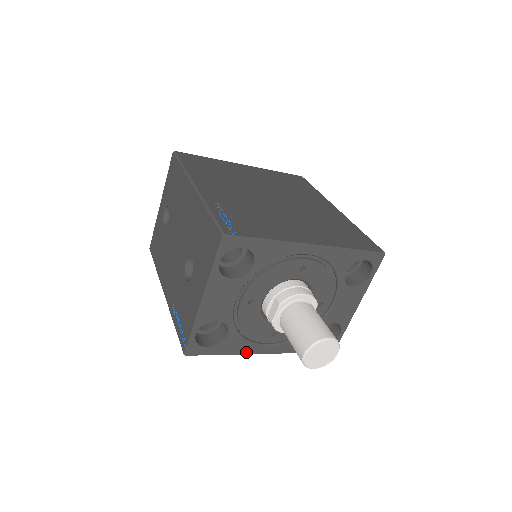
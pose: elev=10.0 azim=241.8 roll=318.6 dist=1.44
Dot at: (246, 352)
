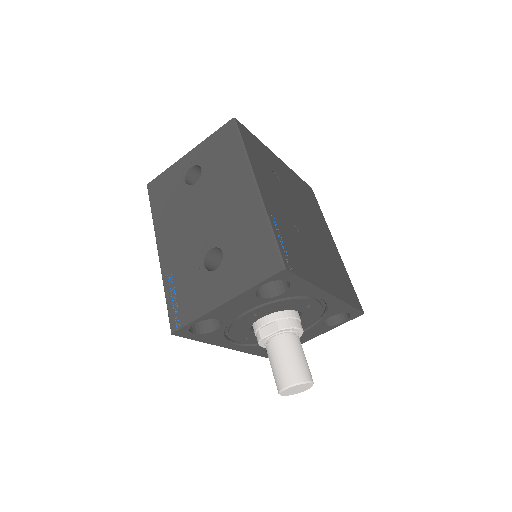
Dot at: (216, 344)
